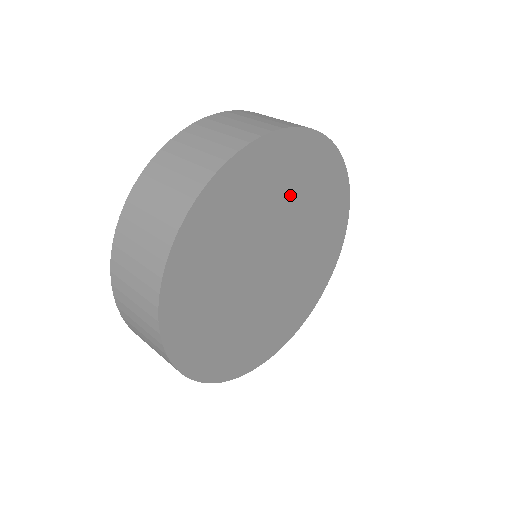
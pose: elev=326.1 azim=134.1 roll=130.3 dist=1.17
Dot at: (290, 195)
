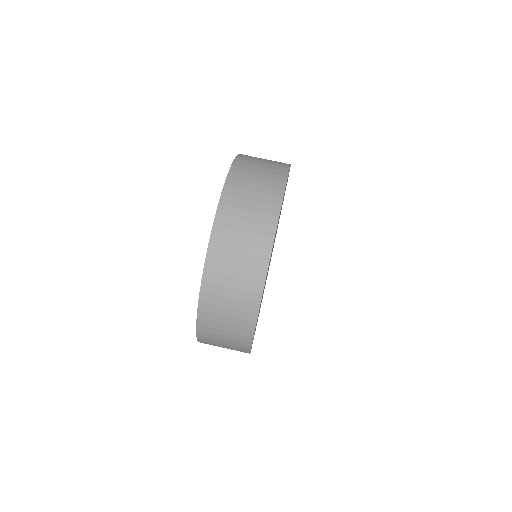
Dot at: (266, 277)
